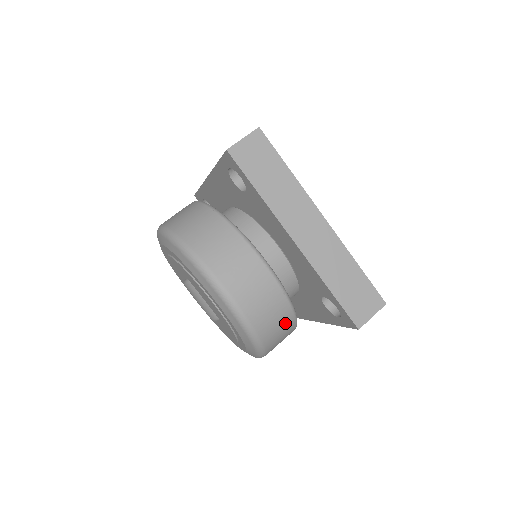
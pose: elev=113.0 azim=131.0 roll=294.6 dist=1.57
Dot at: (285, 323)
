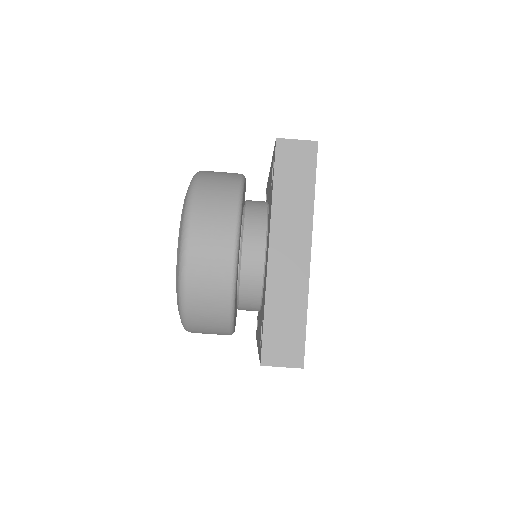
Dot at: (217, 313)
